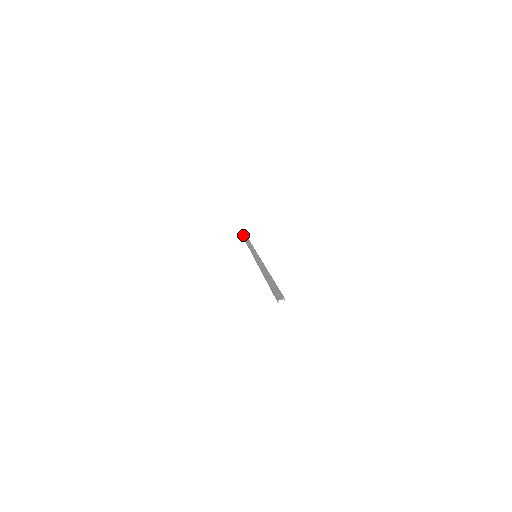
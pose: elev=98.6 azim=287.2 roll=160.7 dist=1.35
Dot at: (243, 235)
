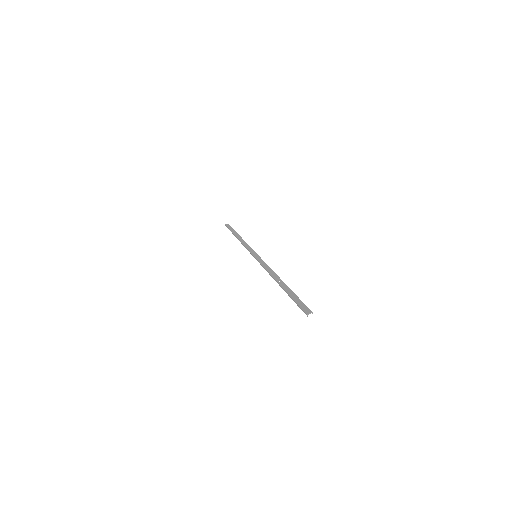
Dot at: (226, 225)
